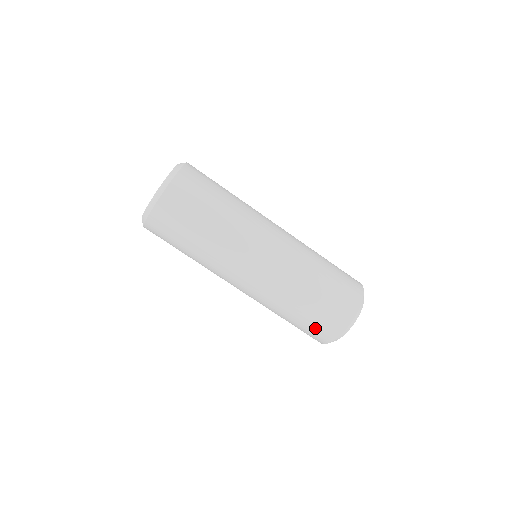
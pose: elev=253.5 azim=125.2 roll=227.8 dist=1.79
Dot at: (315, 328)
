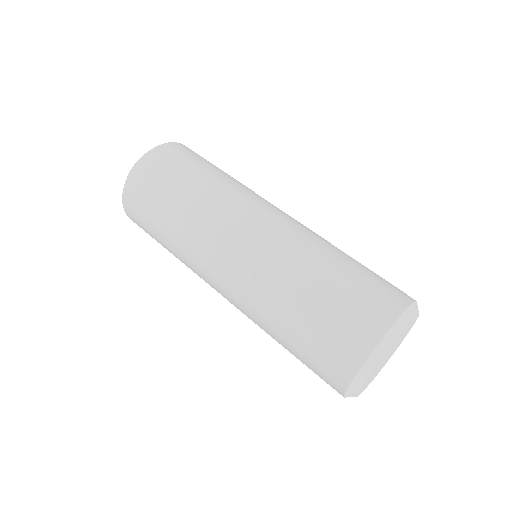
Dot at: (315, 366)
